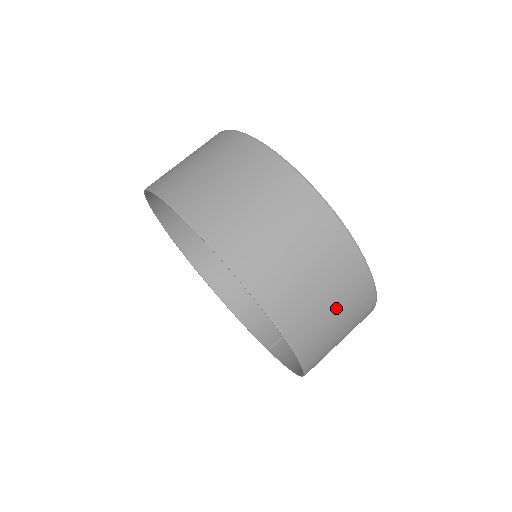
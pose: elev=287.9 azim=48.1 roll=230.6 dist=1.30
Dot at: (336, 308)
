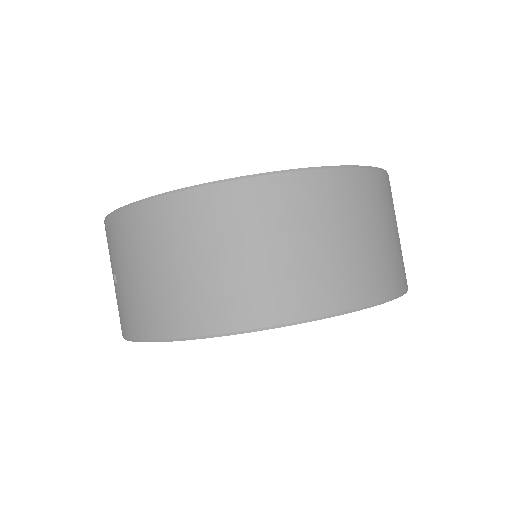
Dot at: occluded
